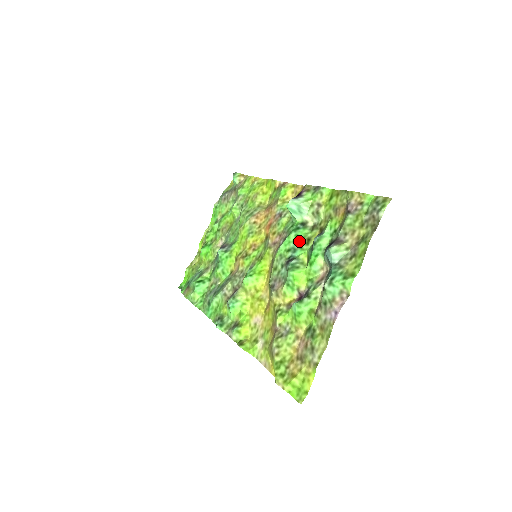
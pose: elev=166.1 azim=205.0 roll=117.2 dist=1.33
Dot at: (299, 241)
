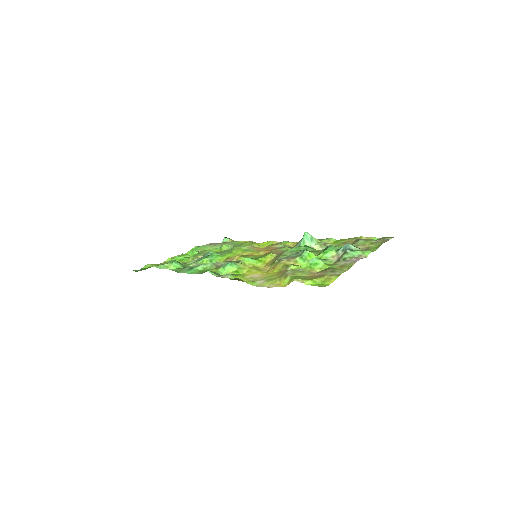
Dot at: (309, 250)
